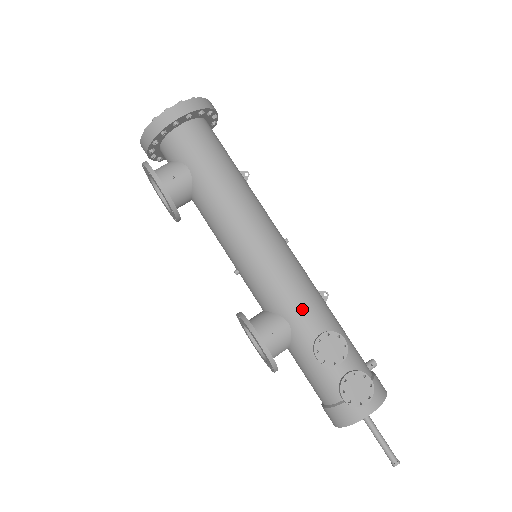
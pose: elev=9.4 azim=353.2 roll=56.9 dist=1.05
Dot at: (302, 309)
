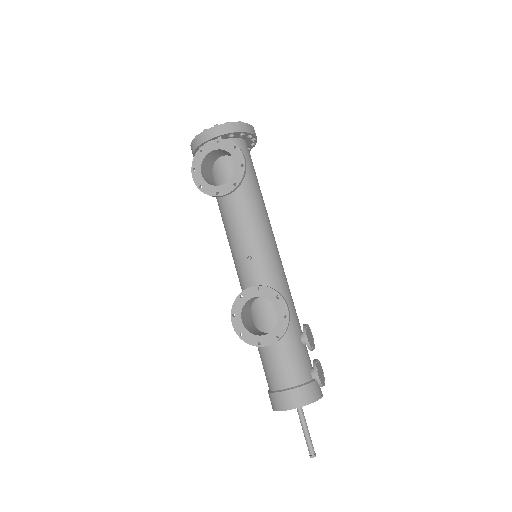
Dot at: (293, 303)
